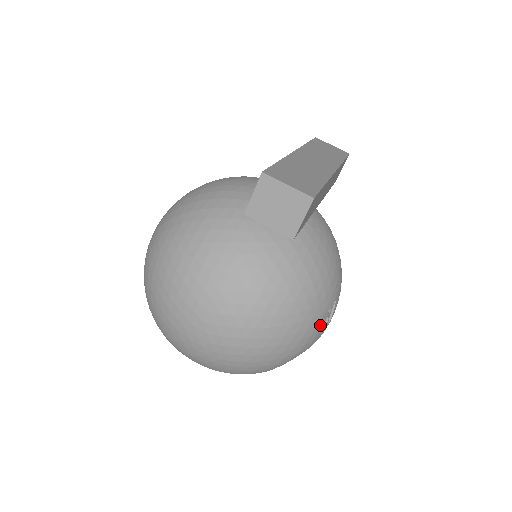
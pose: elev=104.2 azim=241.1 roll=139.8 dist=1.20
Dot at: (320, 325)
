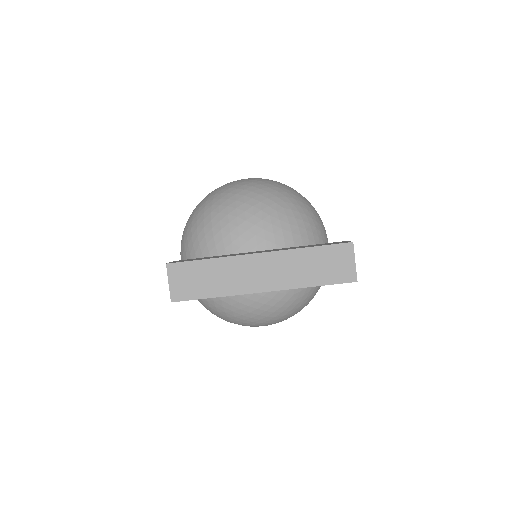
Dot at: occluded
